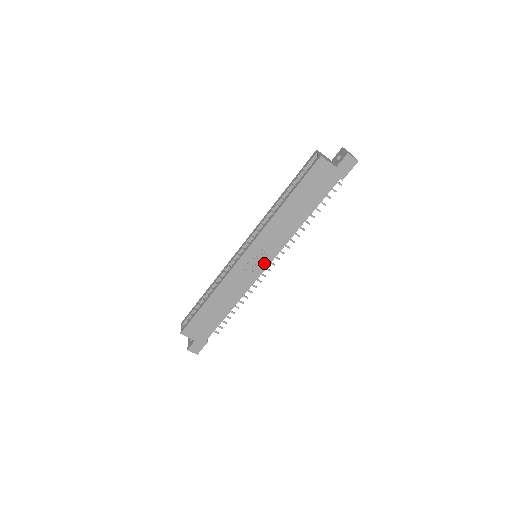
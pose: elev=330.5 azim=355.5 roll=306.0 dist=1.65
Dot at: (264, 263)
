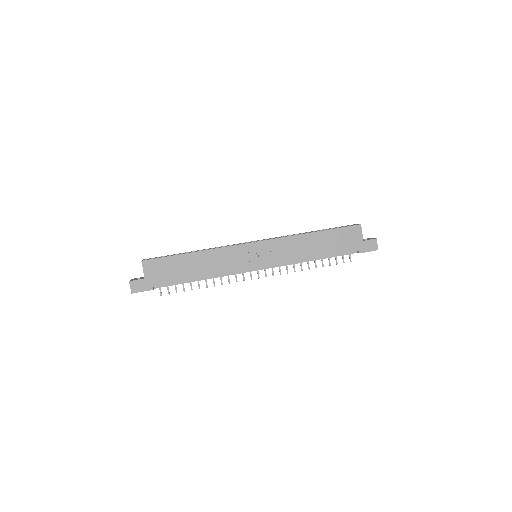
Dot at: (260, 263)
